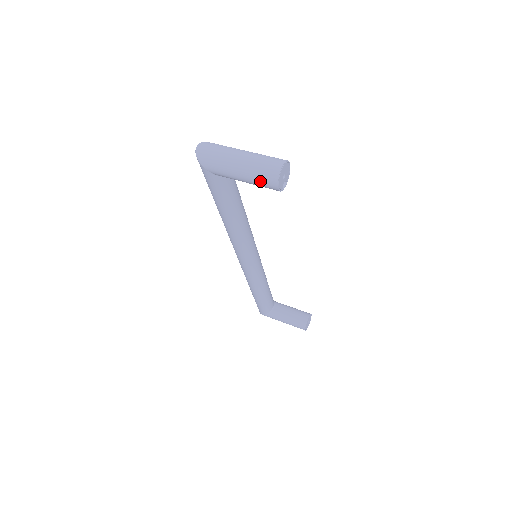
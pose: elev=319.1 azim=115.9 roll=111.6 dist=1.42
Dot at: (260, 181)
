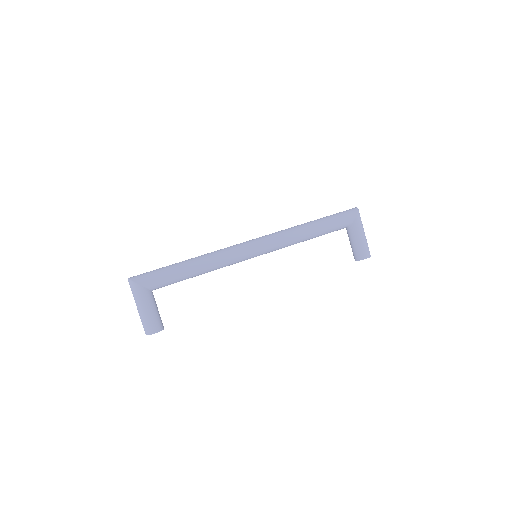
Dot at: occluded
